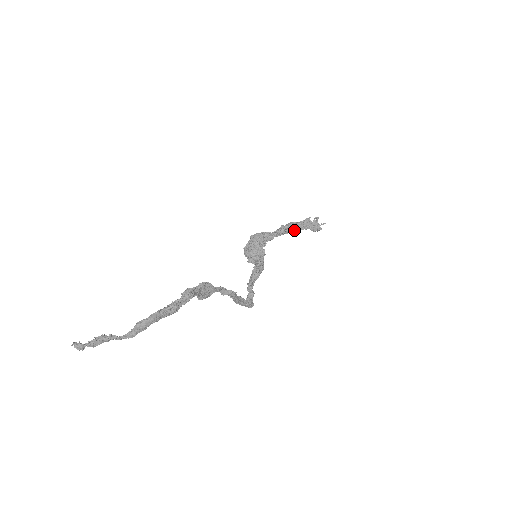
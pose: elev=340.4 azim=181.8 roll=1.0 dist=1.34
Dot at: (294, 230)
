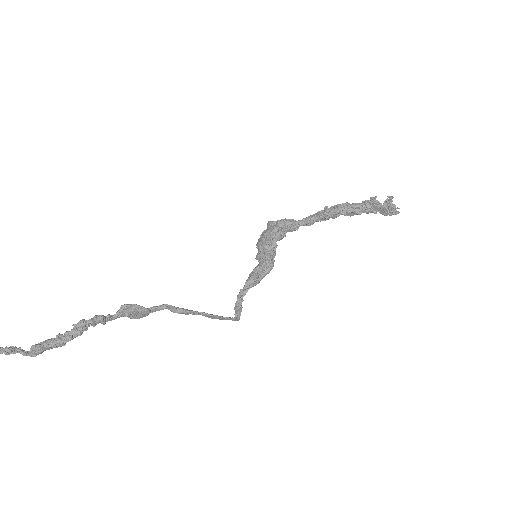
Dot at: (344, 215)
